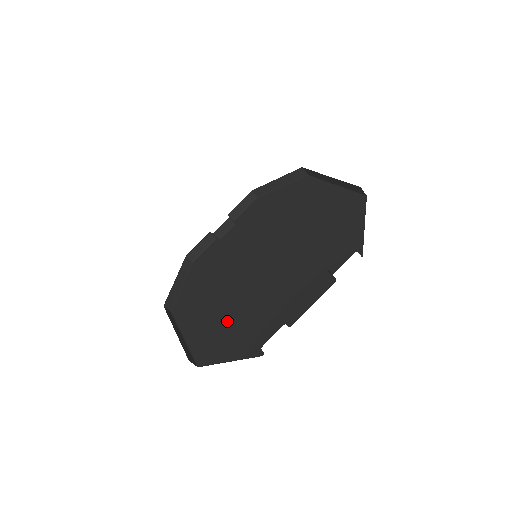
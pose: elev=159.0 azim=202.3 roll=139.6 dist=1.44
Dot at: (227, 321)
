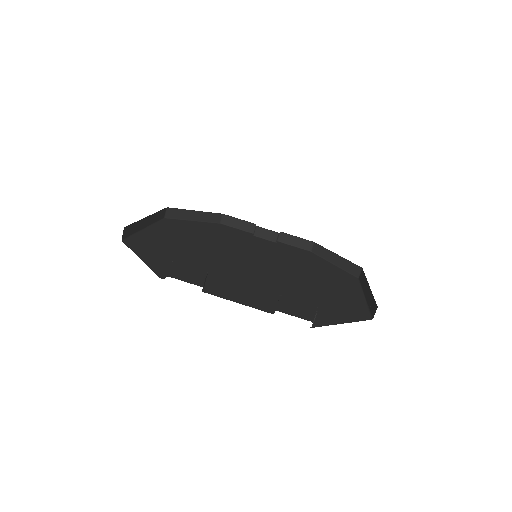
Dot at: (180, 251)
